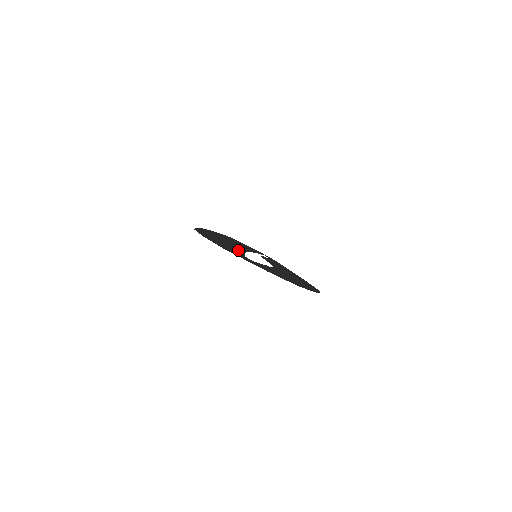
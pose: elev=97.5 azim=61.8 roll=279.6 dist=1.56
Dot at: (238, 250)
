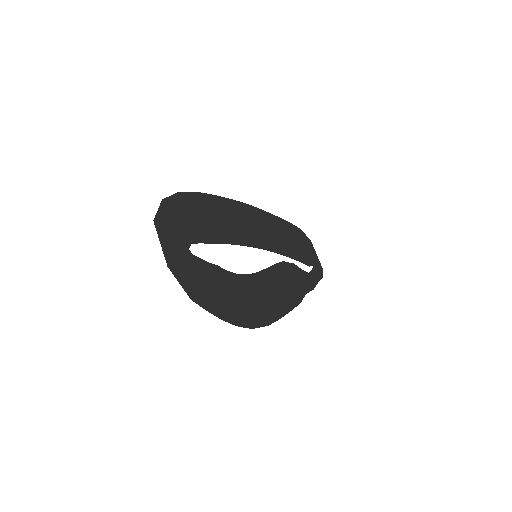
Dot at: (213, 236)
